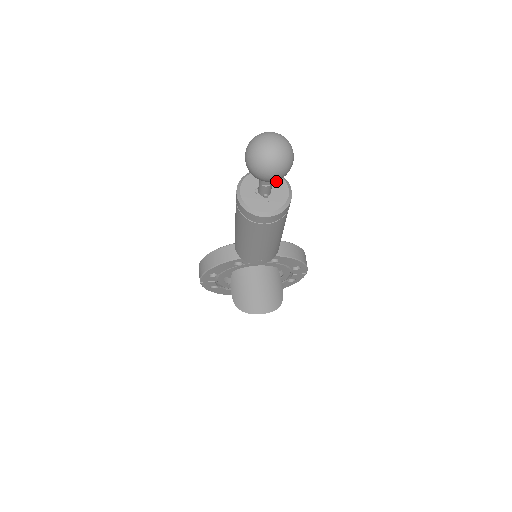
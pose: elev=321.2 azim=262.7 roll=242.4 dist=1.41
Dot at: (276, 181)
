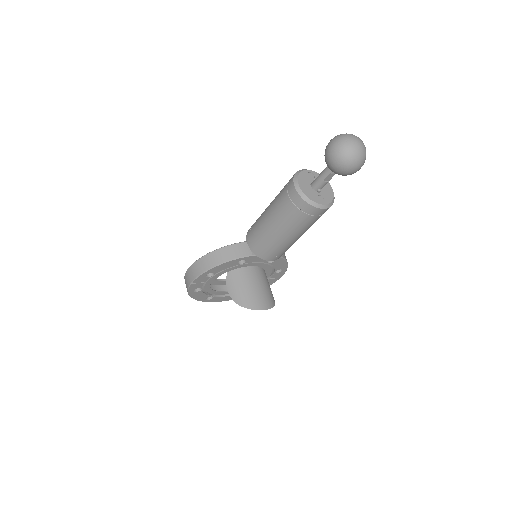
Dot at: occluded
